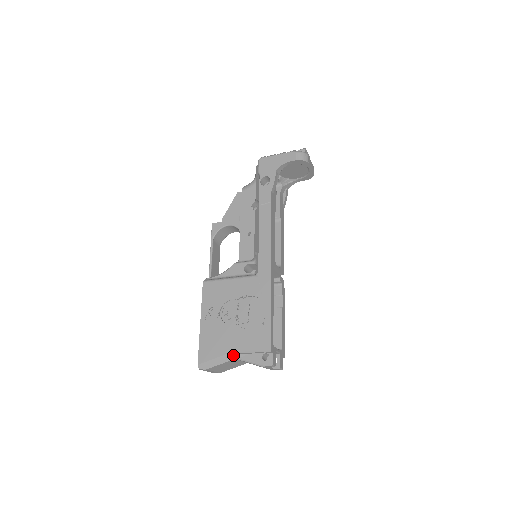
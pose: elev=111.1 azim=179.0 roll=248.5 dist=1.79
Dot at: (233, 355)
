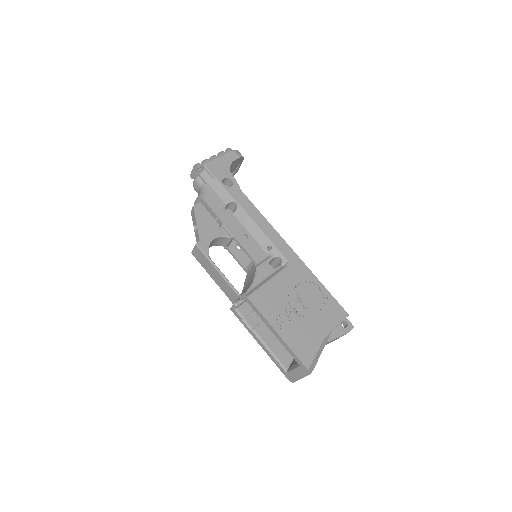
Dot at: (325, 340)
